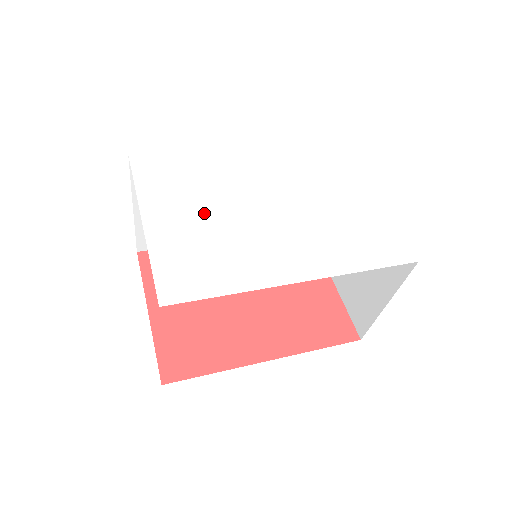
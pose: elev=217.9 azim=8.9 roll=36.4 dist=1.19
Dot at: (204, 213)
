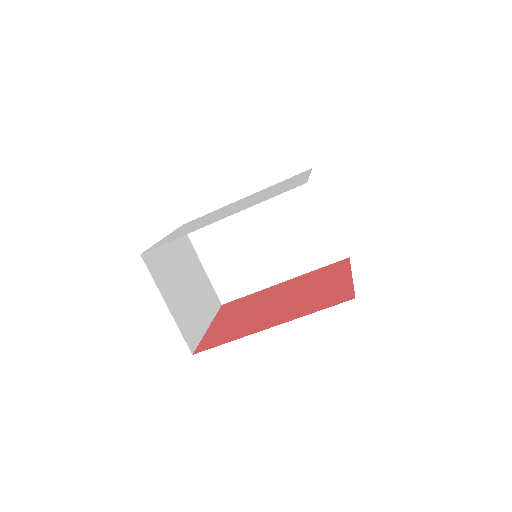
Dot at: occluded
